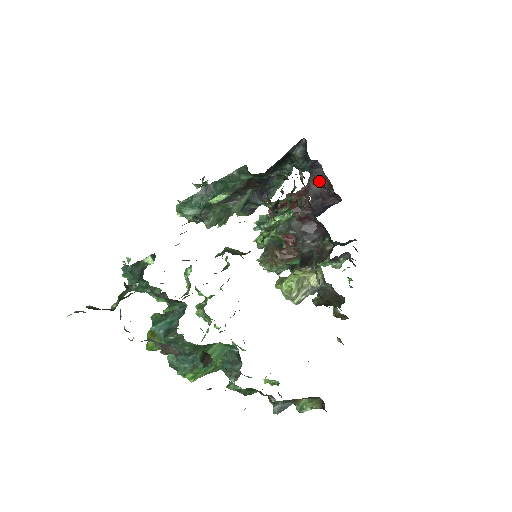
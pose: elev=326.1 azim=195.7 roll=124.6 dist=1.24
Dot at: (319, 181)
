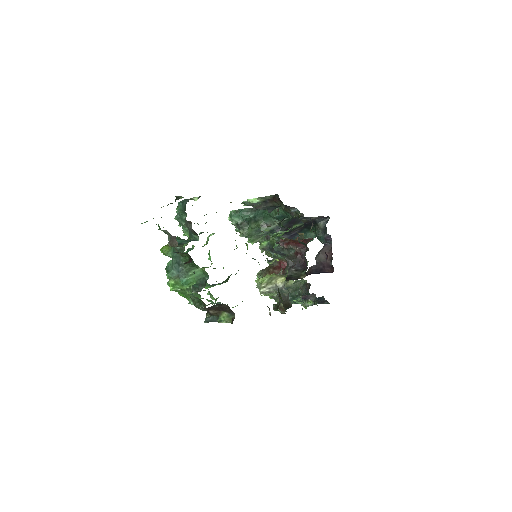
Dot at: (326, 252)
